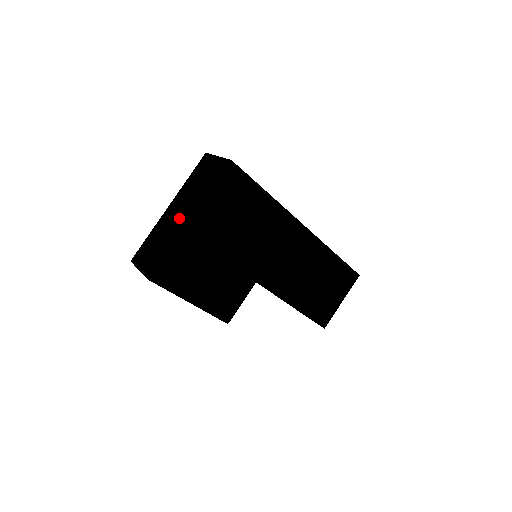
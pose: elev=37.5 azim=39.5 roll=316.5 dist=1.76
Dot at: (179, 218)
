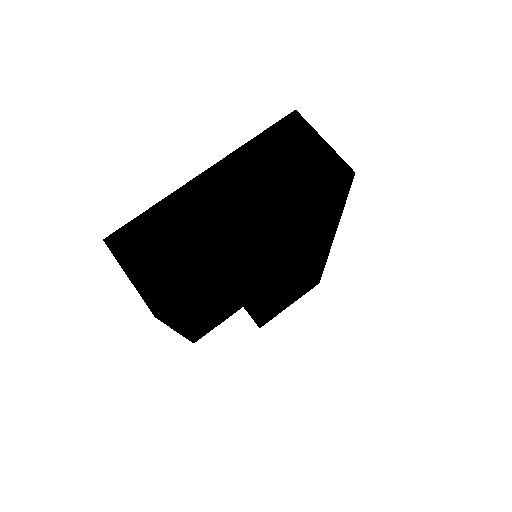
Dot at: (232, 220)
